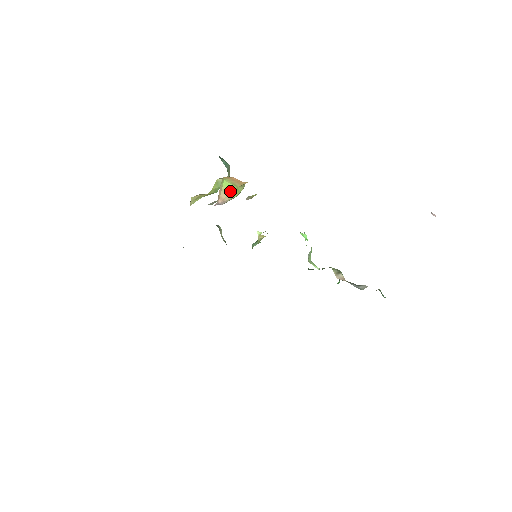
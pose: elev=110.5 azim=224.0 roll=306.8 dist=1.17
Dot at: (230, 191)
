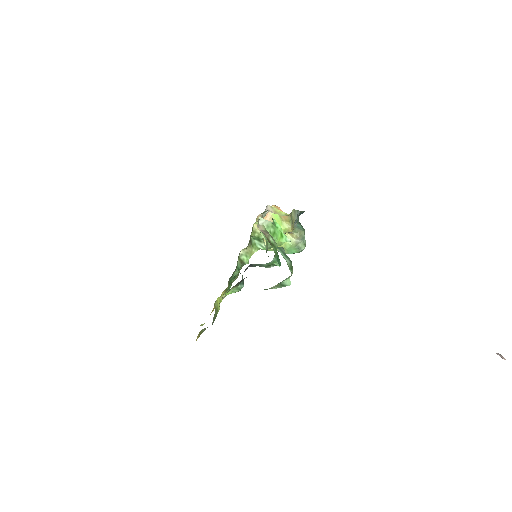
Dot at: (276, 221)
